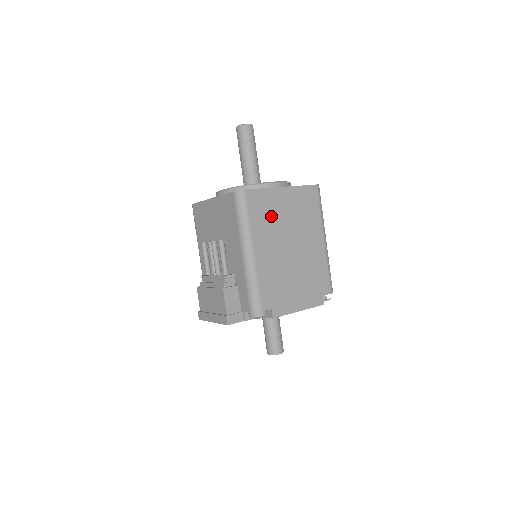
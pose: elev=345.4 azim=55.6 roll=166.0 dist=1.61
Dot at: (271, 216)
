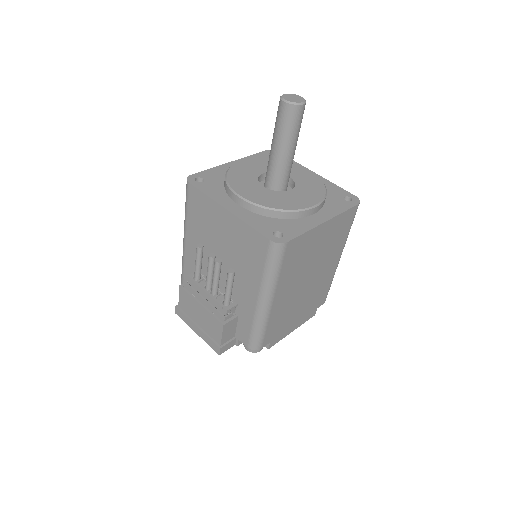
Dot at: (302, 258)
